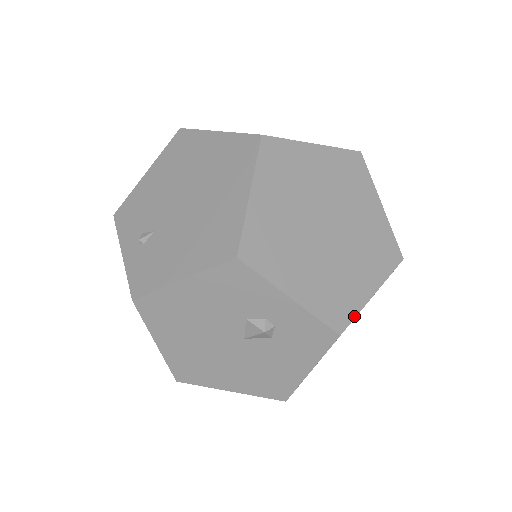
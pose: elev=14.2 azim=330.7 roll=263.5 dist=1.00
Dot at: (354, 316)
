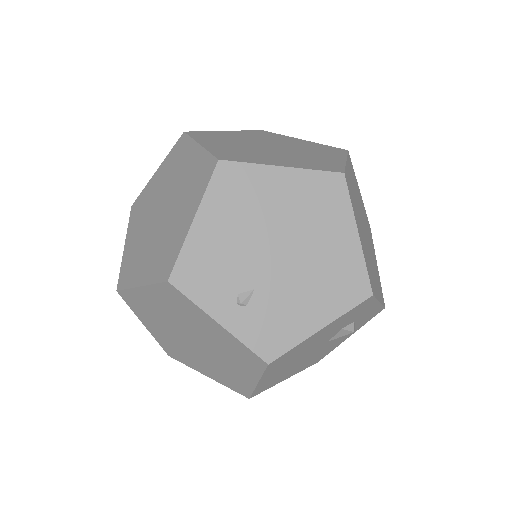
Dot at: occluded
